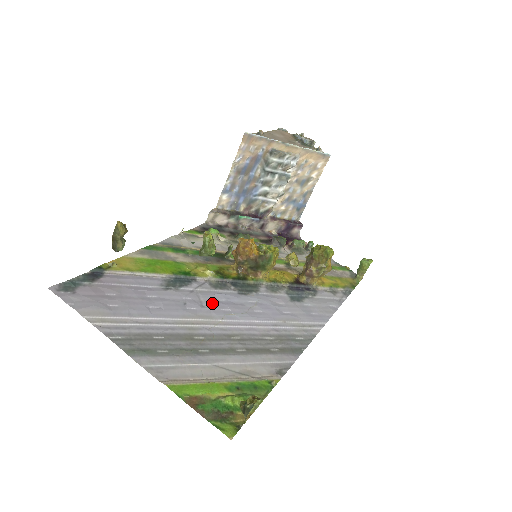
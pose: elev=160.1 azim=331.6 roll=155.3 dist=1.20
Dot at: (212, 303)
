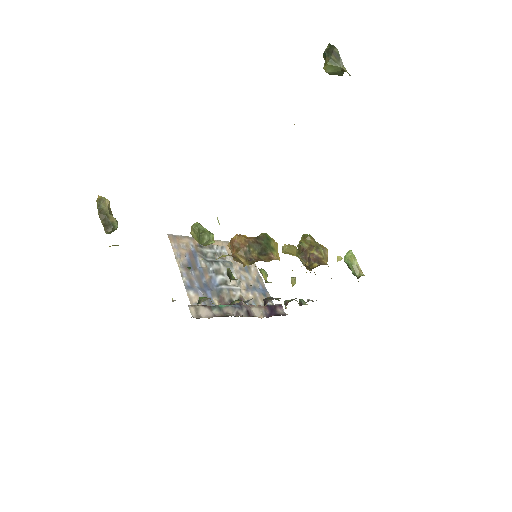
Dot at: occluded
